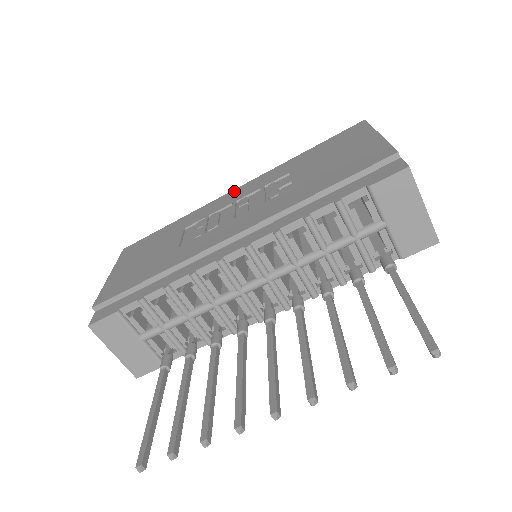
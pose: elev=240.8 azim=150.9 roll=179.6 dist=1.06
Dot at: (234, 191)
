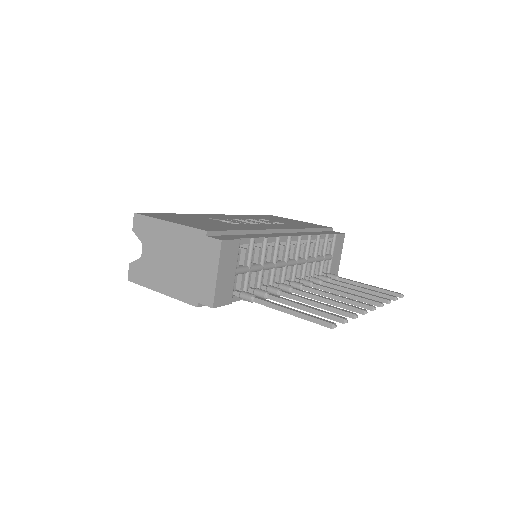
Dot at: (220, 215)
